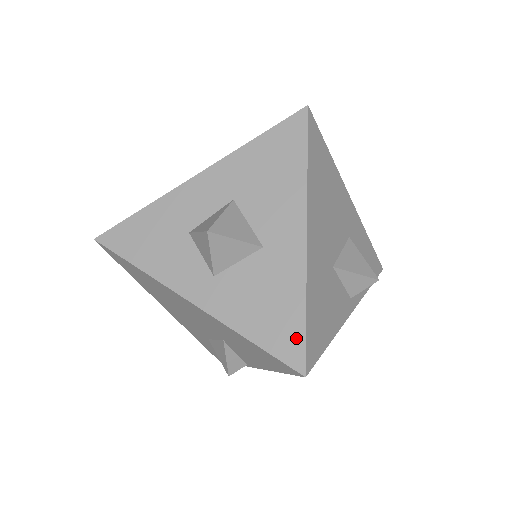
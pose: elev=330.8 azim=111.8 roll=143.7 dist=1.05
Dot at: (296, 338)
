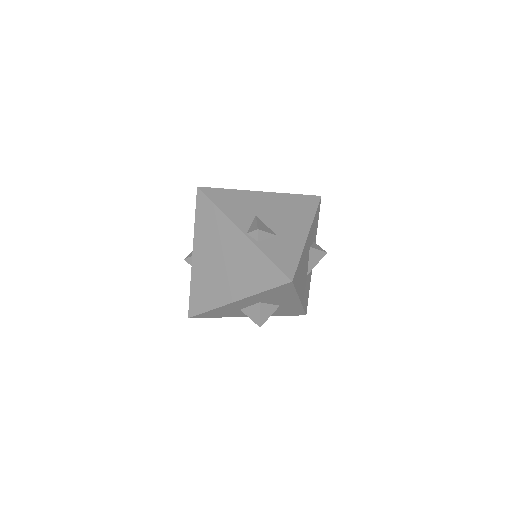
Dot at: (301, 313)
